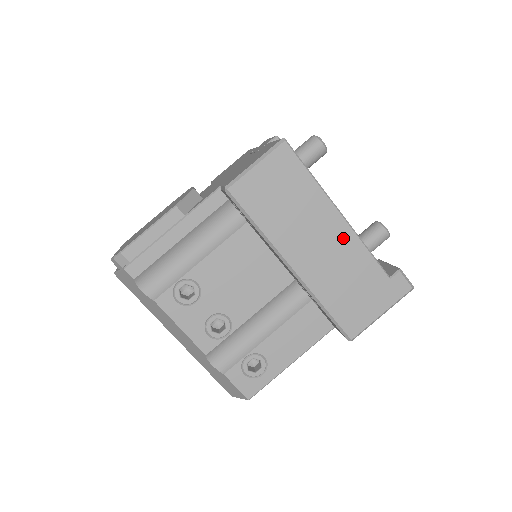
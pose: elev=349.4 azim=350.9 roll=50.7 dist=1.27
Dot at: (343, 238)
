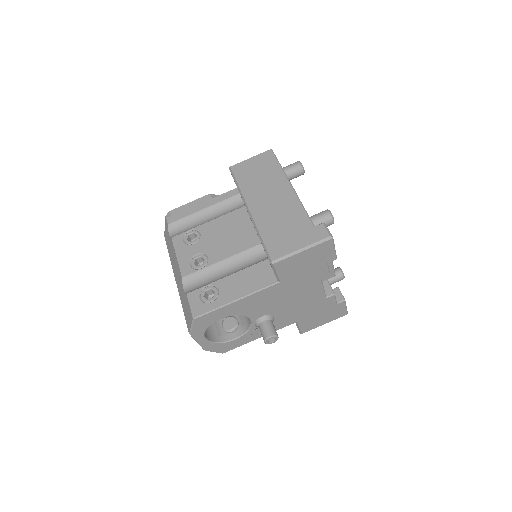
Dot at: (288, 198)
